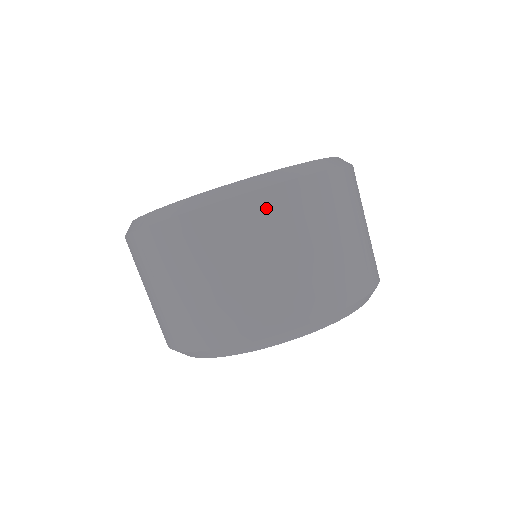
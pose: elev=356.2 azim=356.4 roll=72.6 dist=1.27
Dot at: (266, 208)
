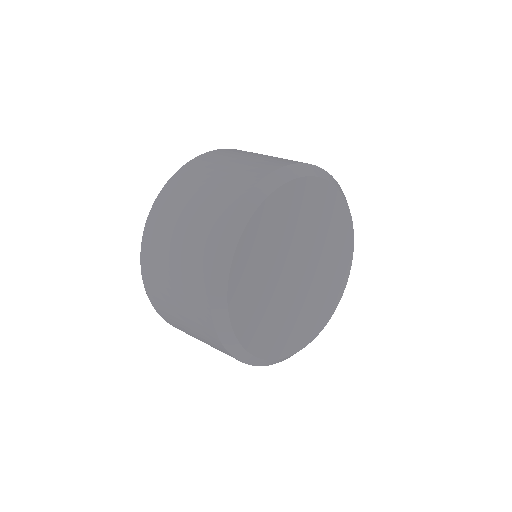
Dot at: (203, 160)
